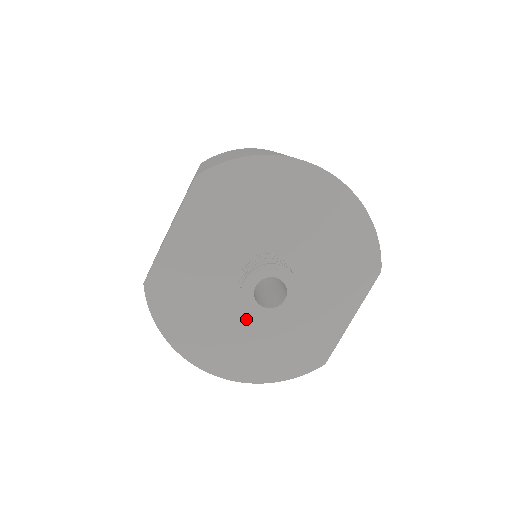
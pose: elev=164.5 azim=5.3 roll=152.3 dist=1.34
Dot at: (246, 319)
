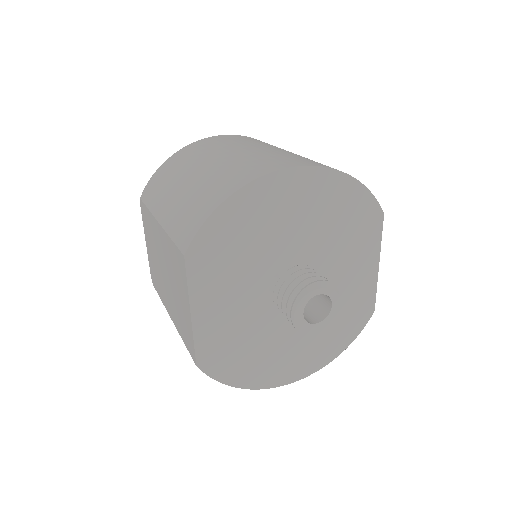
Dot at: occluded
